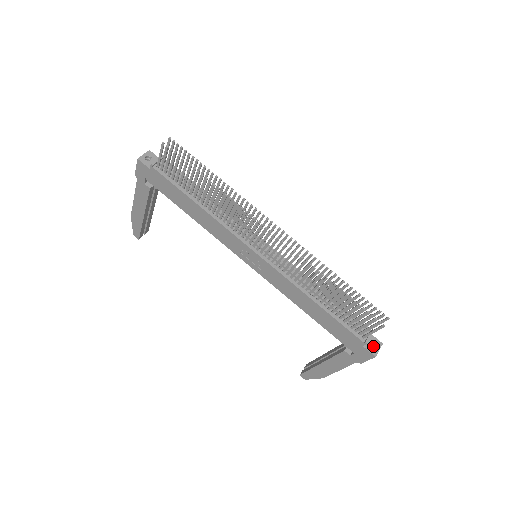
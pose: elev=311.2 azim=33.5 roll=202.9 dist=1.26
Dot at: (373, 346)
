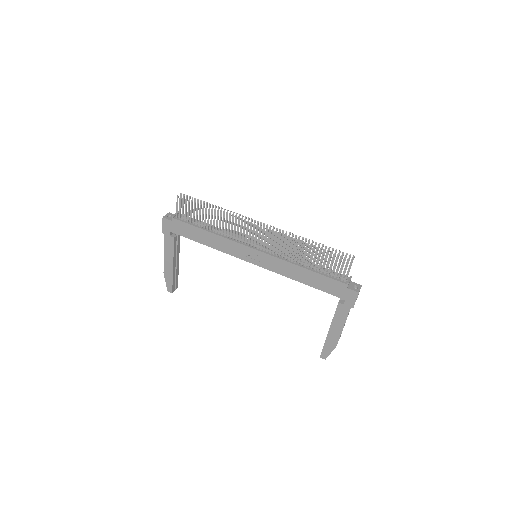
Dot at: occluded
